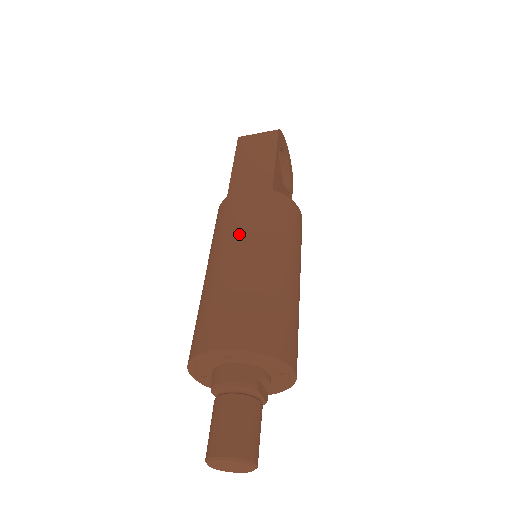
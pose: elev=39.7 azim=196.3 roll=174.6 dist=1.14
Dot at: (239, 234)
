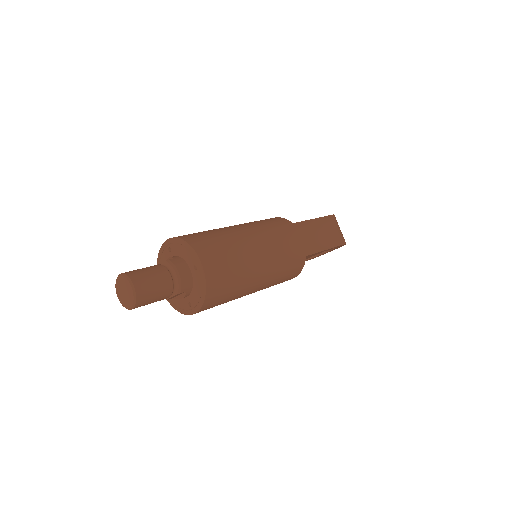
Dot at: (273, 244)
